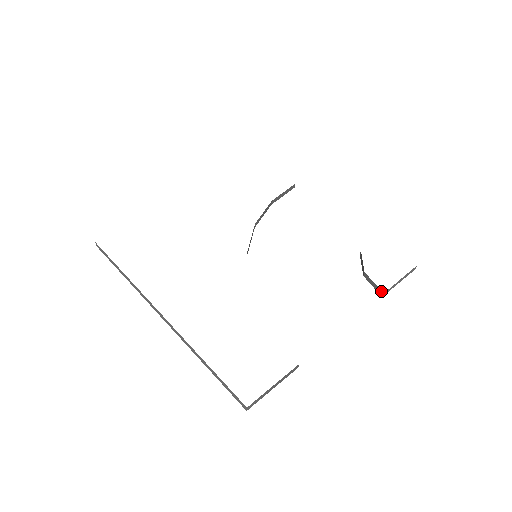
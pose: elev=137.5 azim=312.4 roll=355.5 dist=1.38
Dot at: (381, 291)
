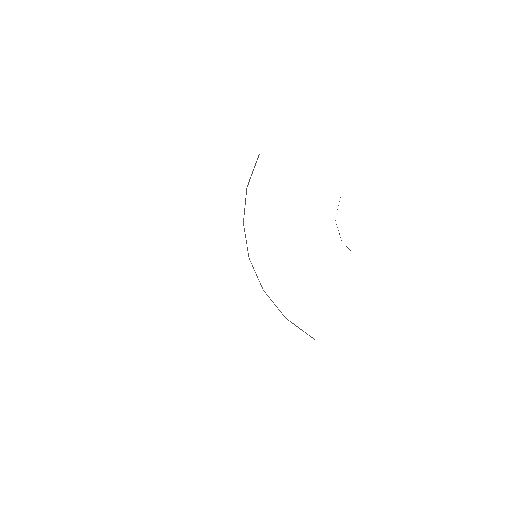
Dot at: occluded
